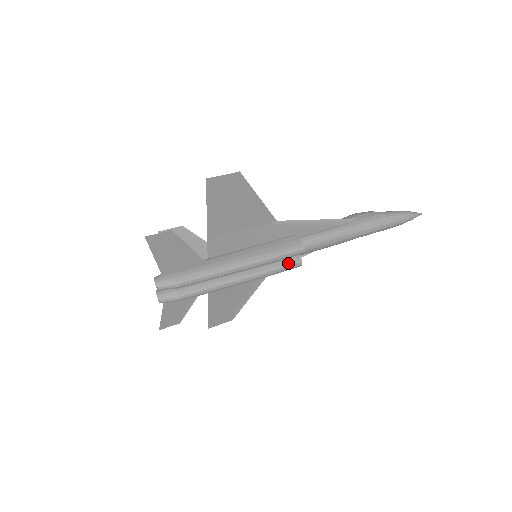
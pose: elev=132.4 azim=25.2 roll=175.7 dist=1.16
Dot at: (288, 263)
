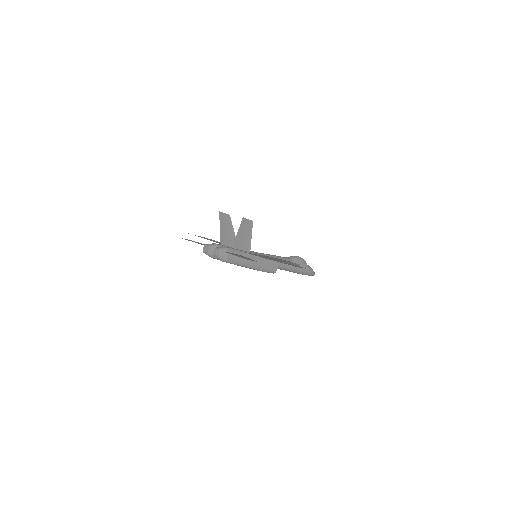
Dot at: occluded
